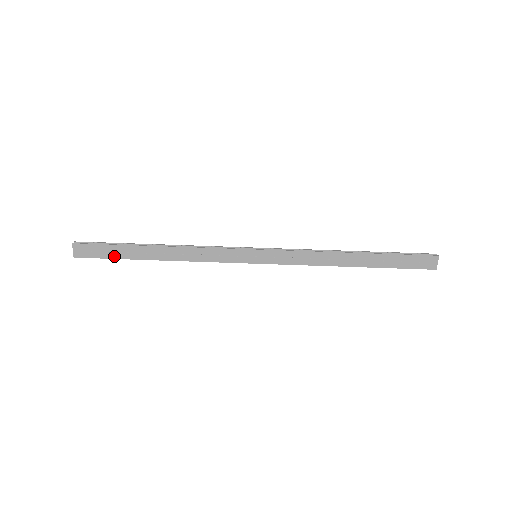
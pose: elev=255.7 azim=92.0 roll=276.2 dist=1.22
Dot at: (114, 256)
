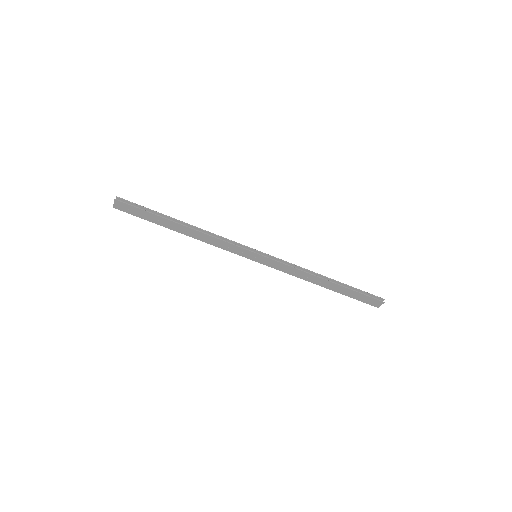
Dot at: (146, 218)
